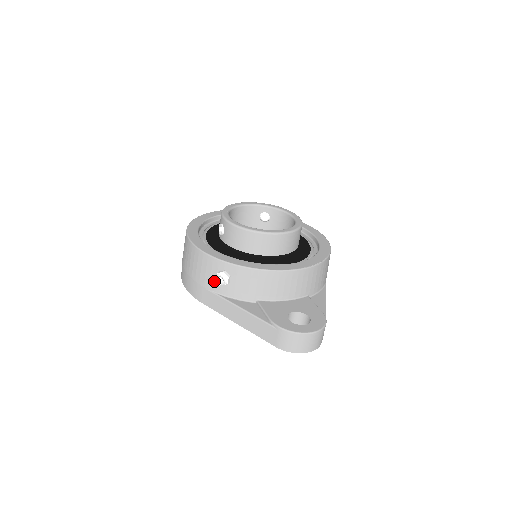
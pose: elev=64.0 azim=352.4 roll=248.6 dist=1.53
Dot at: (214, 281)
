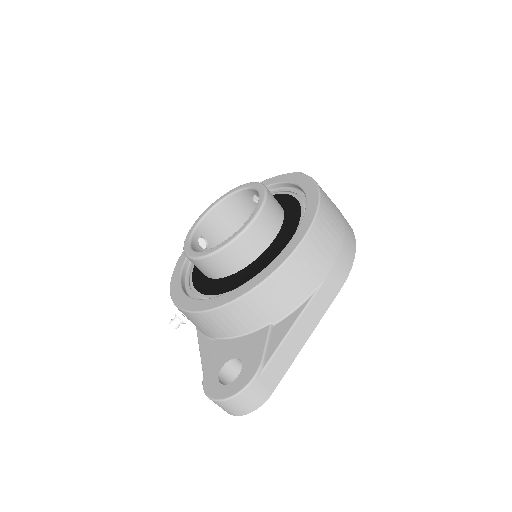
Dot at: occluded
